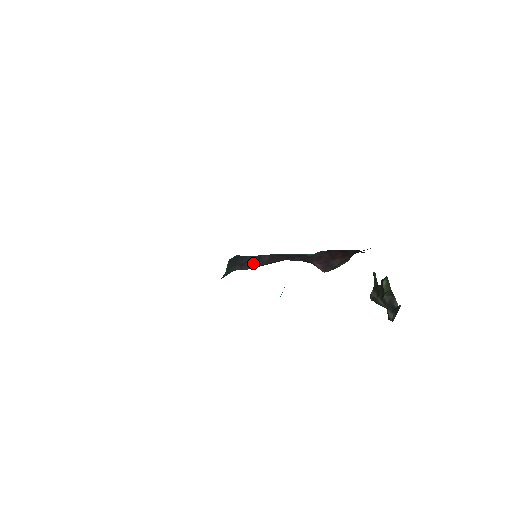
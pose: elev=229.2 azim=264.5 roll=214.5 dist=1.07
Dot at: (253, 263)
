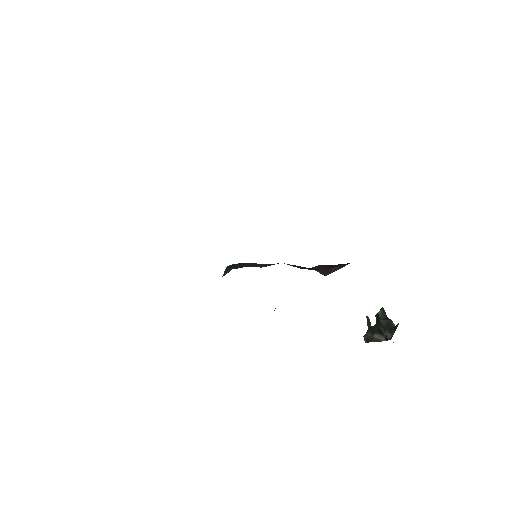
Dot at: (252, 265)
